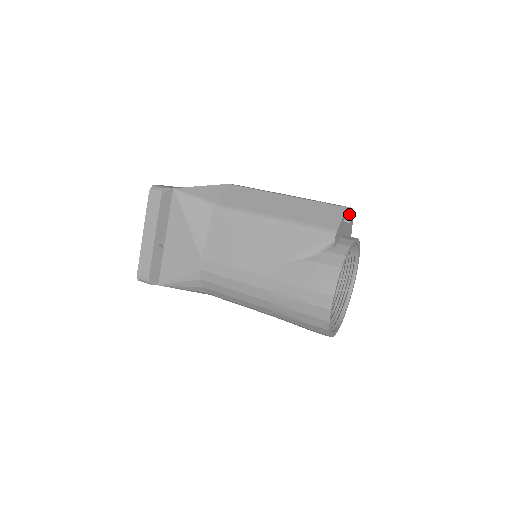
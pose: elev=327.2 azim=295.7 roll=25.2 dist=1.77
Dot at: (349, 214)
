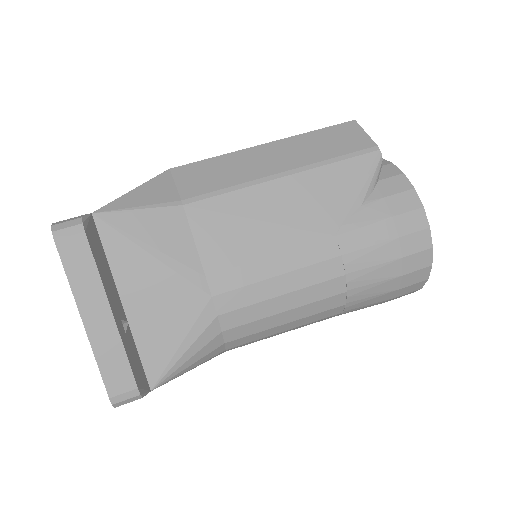
Dot at: occluded
